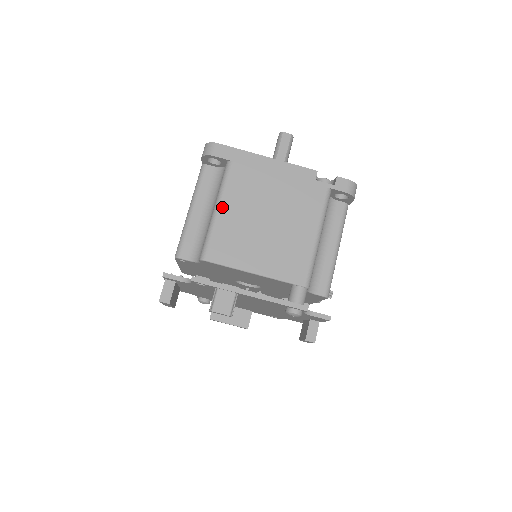
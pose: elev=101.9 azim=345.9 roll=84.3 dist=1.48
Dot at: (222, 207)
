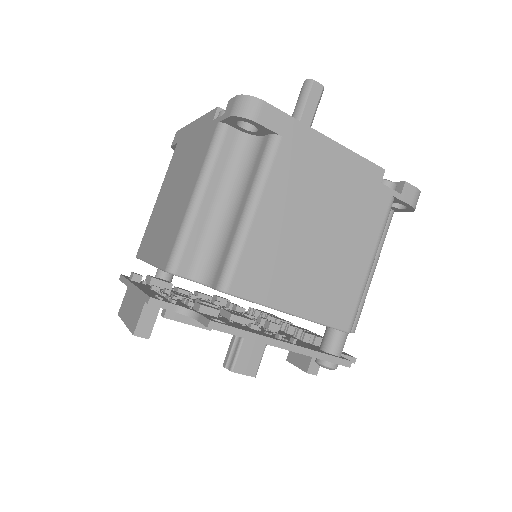
Dot at: (259, 210)
